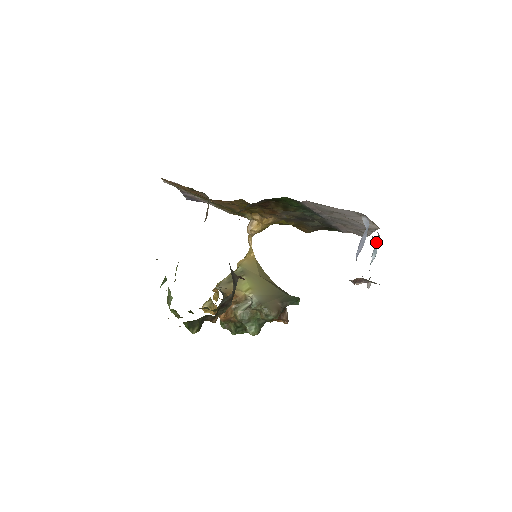
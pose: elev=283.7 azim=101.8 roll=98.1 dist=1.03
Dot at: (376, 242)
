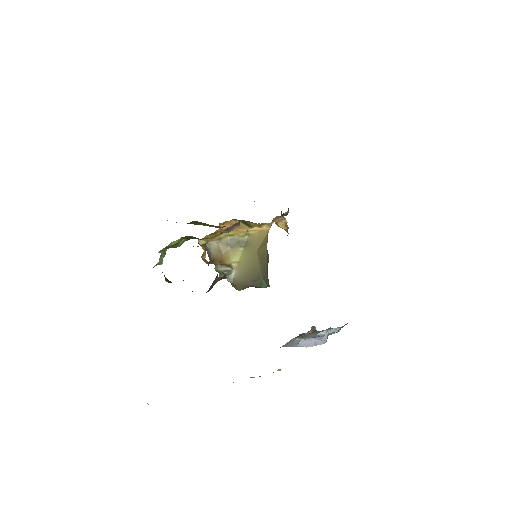
Dot at: (335, 330)
